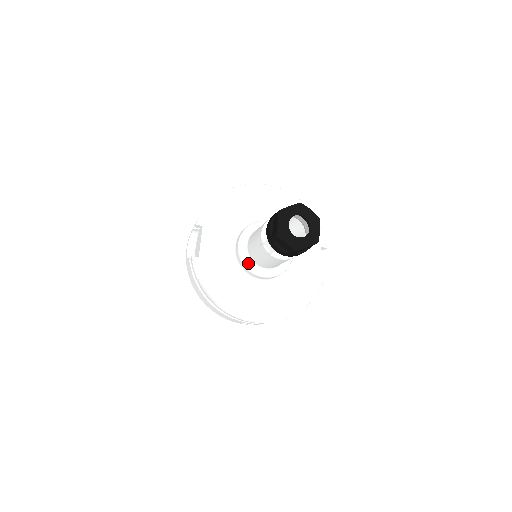
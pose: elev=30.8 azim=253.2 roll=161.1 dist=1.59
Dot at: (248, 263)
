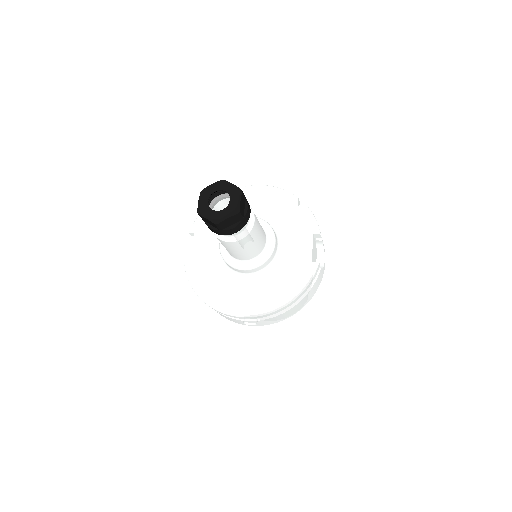
Dot at: (227, 258)
